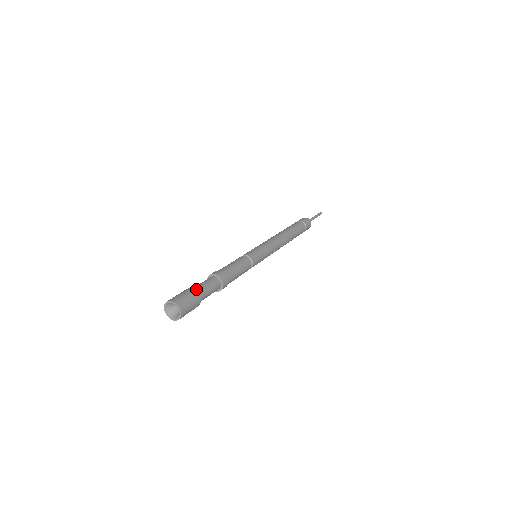
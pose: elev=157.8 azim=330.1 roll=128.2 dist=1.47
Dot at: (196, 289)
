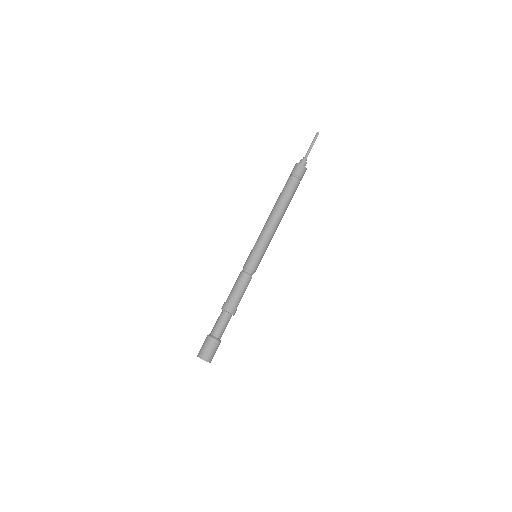
Dot at: (220, 338)
